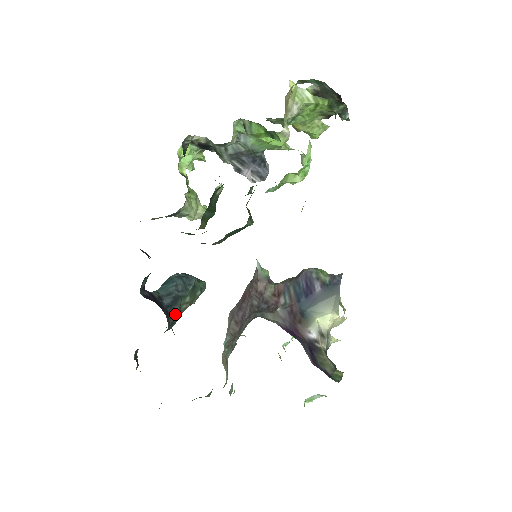
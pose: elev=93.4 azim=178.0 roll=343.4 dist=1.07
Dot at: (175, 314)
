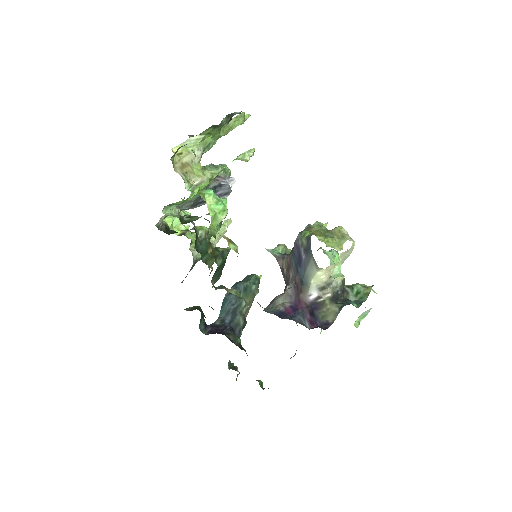
Dot at: (239, 322)
